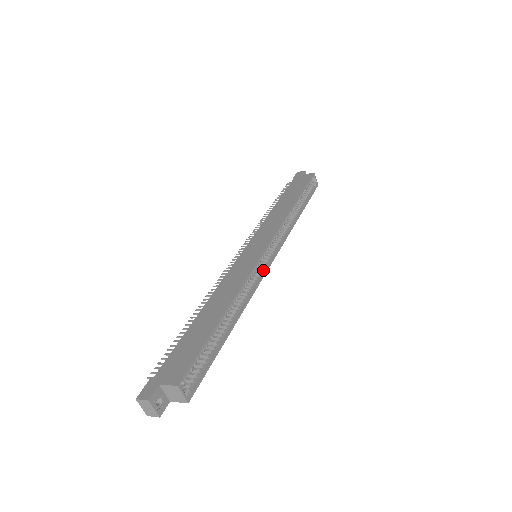
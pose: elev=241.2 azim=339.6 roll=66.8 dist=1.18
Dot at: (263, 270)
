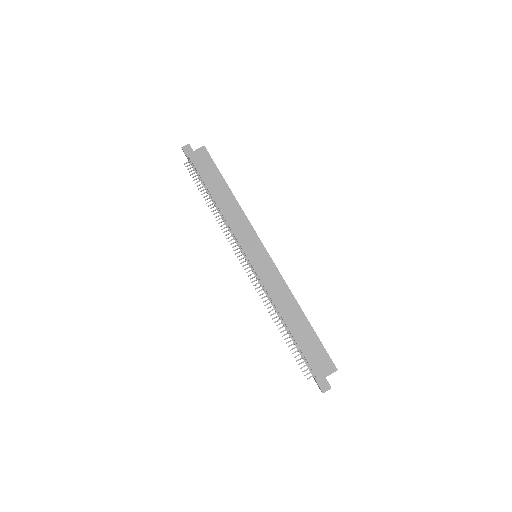
Dot at: occluded
